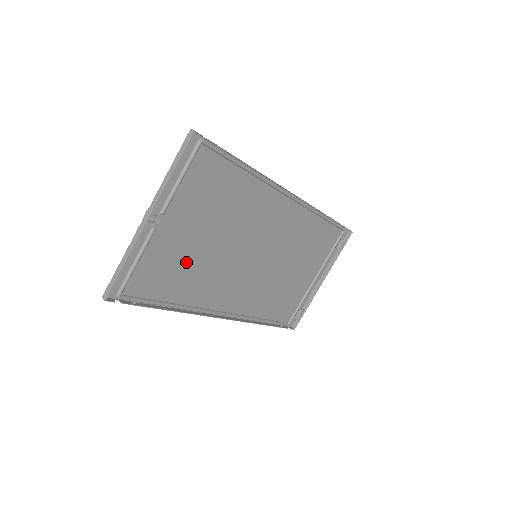
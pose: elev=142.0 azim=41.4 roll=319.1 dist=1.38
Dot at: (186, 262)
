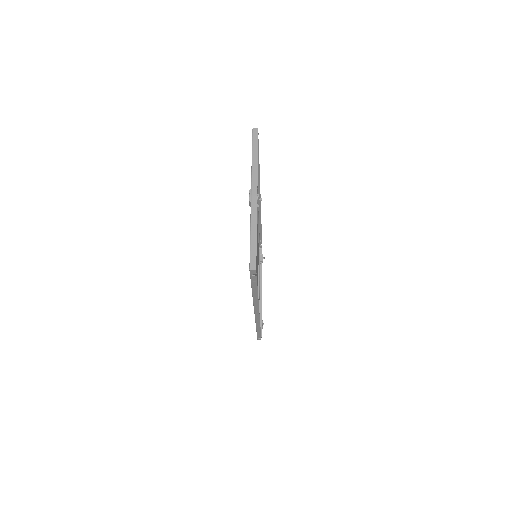
Dot at: occluded
